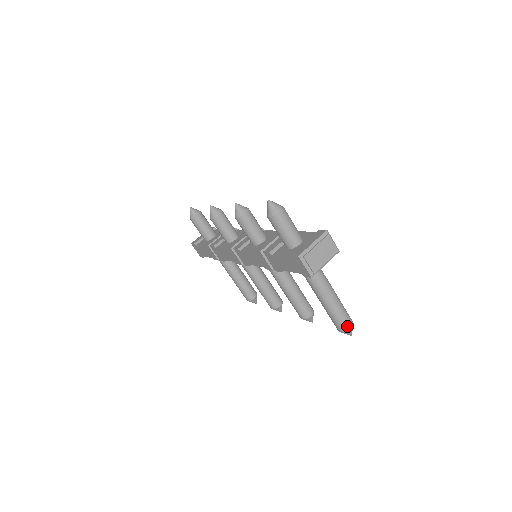
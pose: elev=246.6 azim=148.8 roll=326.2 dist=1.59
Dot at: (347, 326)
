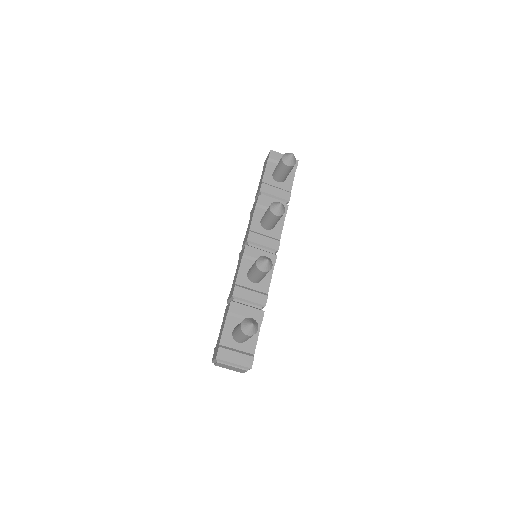
Dot at: occluded
